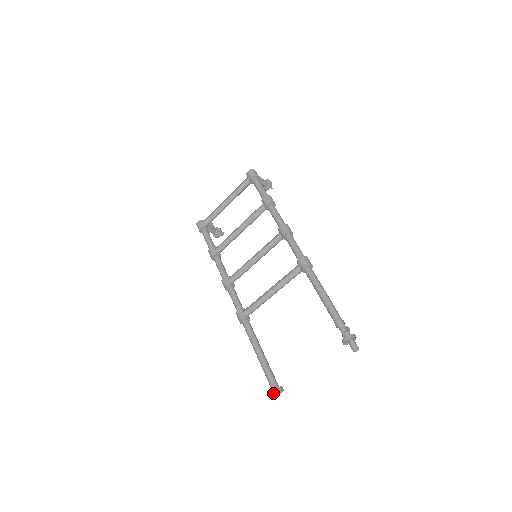
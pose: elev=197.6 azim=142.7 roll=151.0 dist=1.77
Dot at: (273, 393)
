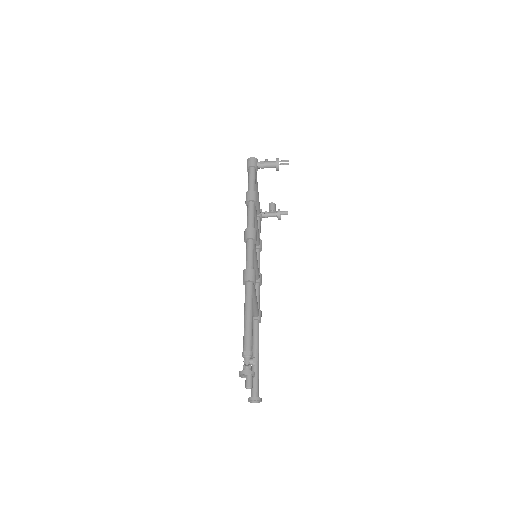
Dot at: (253, 400)
